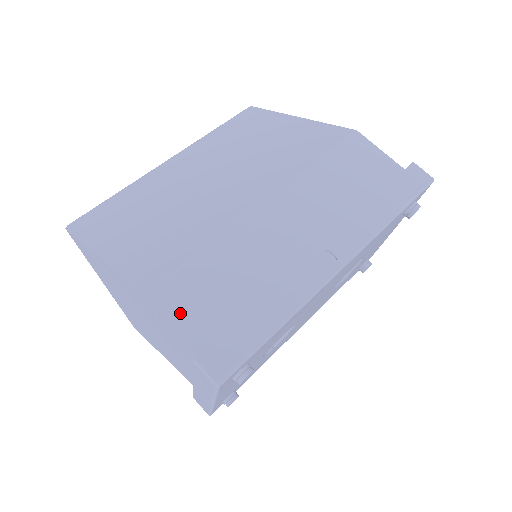
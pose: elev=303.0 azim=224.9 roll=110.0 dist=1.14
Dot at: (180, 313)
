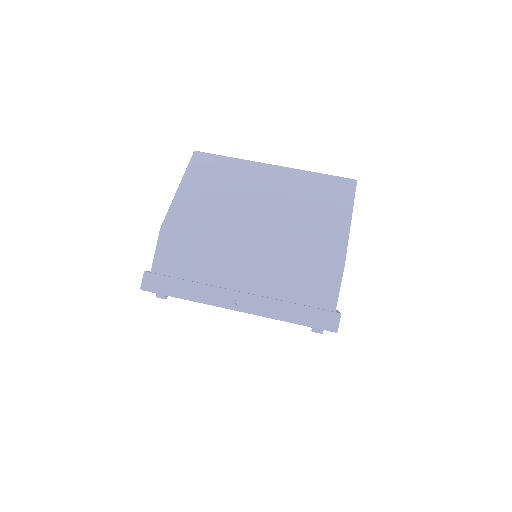
Dot at: (163, 250)
